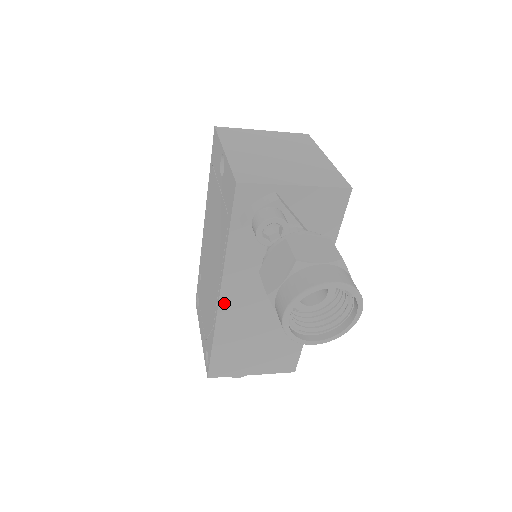
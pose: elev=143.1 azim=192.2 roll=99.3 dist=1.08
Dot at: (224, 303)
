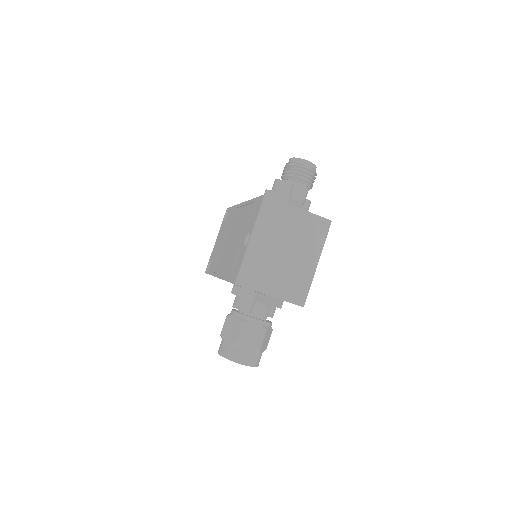
Dot at: occluded
